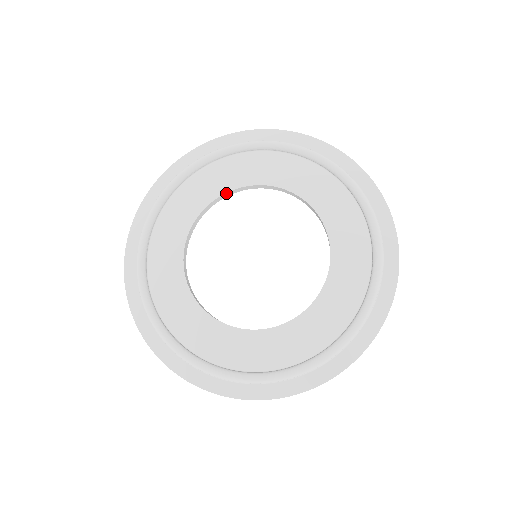
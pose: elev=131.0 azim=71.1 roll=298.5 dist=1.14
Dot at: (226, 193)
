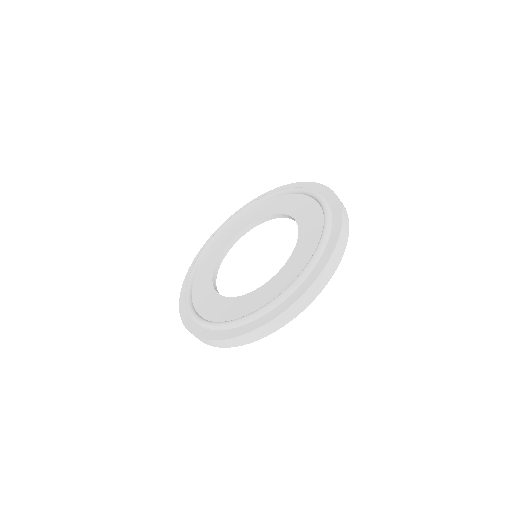
Dot at: (266, 217)
